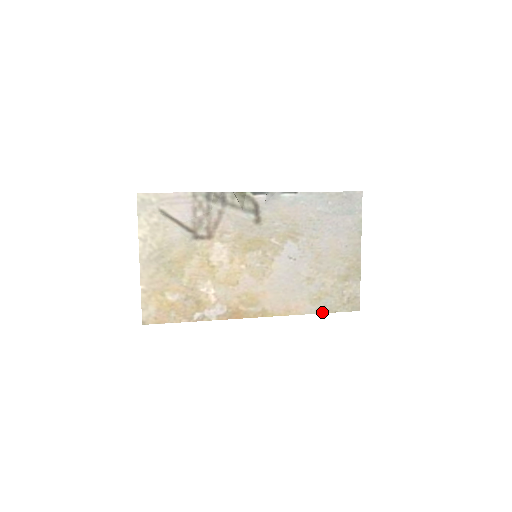
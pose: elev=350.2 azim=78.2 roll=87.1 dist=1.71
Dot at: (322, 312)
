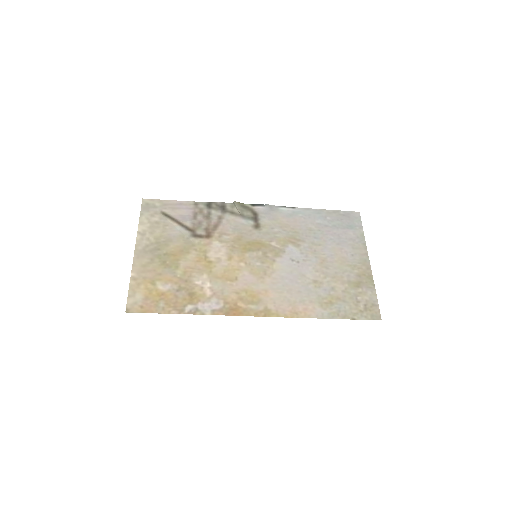
Dot at: (336, 318)
